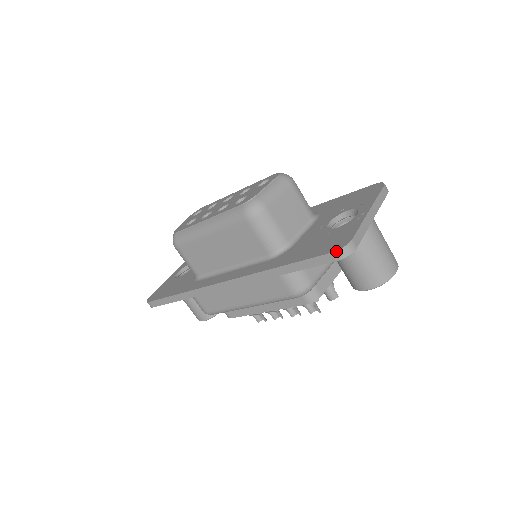
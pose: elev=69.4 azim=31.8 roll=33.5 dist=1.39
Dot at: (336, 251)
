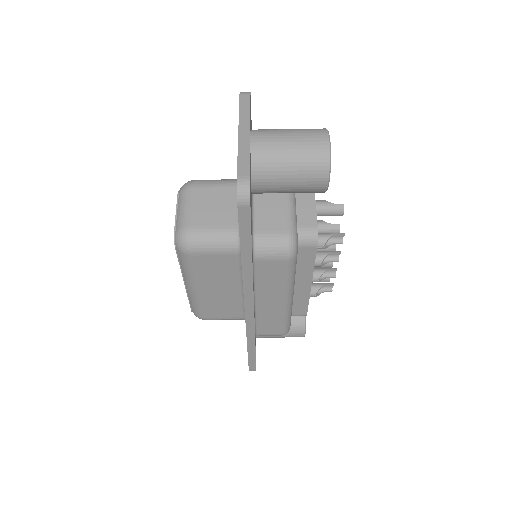
Dot at: (237, 202)
